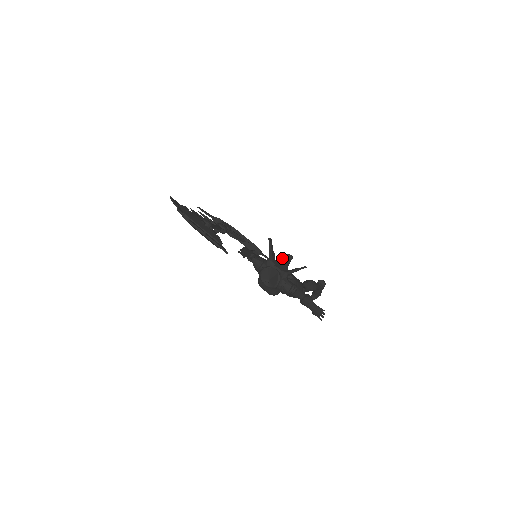
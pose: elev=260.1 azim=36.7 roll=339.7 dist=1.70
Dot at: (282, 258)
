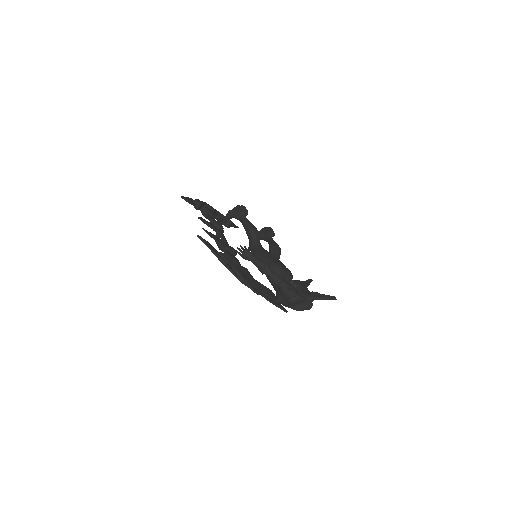
Dot at: (255, 230)
